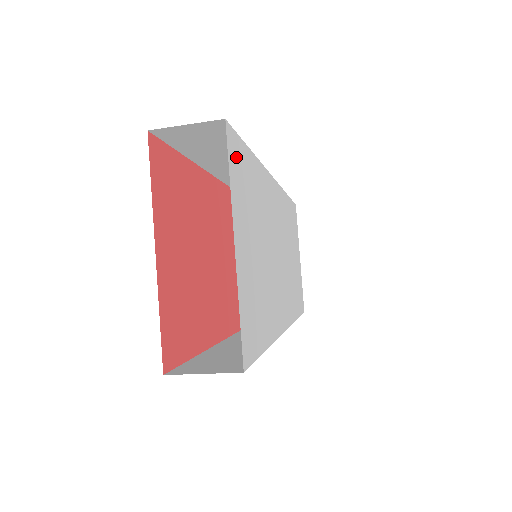
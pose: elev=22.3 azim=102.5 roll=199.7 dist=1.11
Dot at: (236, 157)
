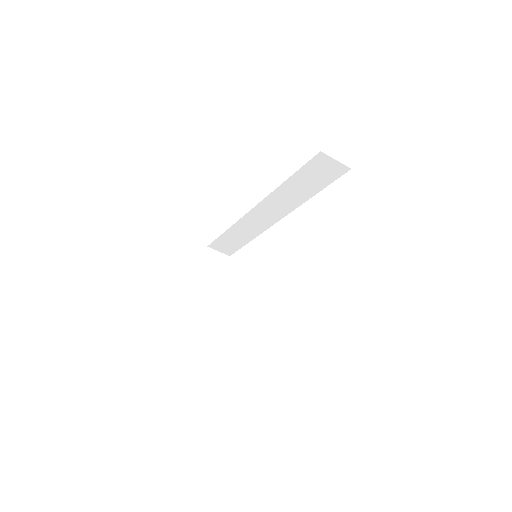
Dot at: occluded
